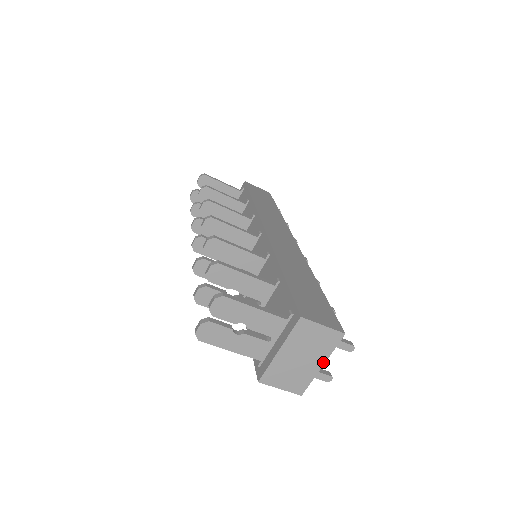
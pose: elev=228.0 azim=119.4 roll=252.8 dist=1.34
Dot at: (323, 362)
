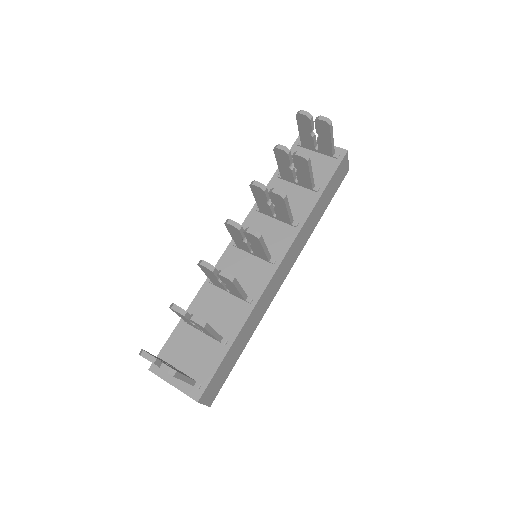
Dot at: occluded
